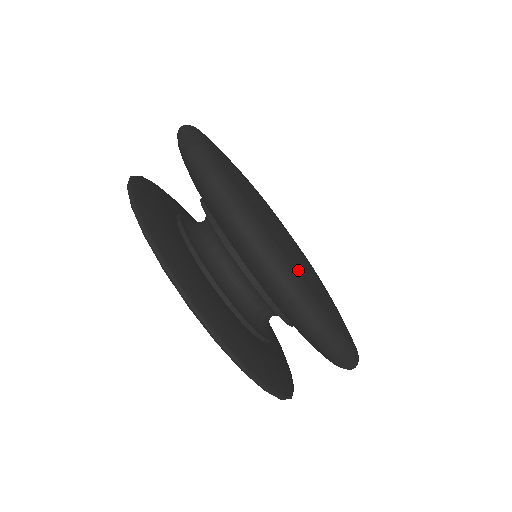
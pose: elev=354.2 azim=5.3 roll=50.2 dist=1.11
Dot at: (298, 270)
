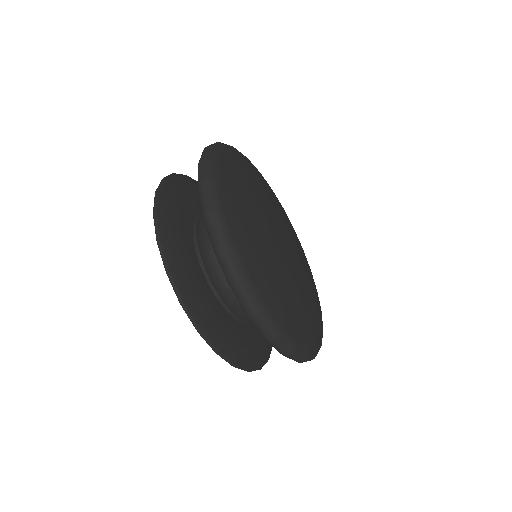
Dot at: (280, 317)
